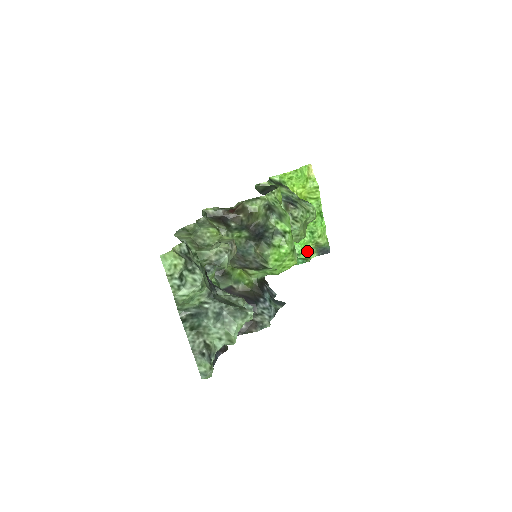
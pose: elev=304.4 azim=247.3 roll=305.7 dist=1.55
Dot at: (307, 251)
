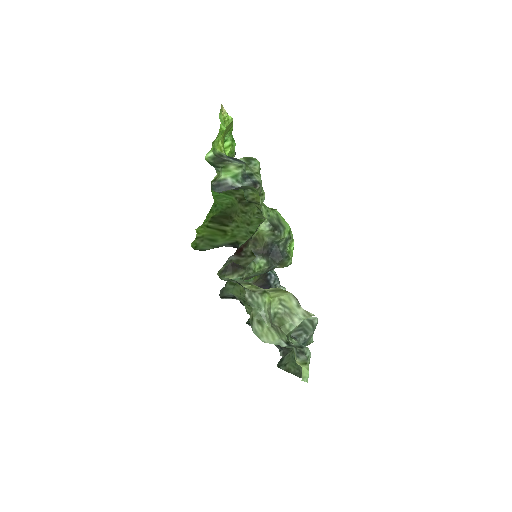
Dot at: occluded
